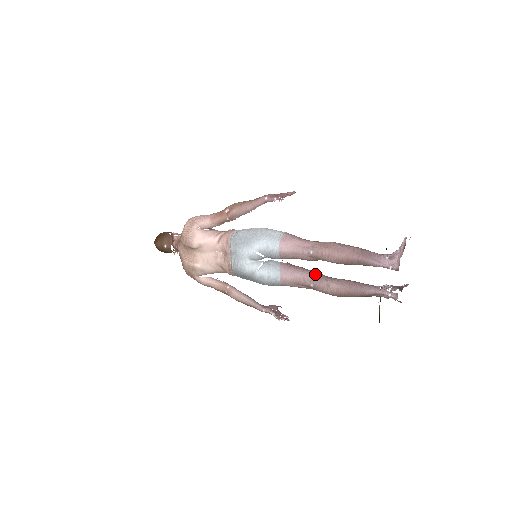
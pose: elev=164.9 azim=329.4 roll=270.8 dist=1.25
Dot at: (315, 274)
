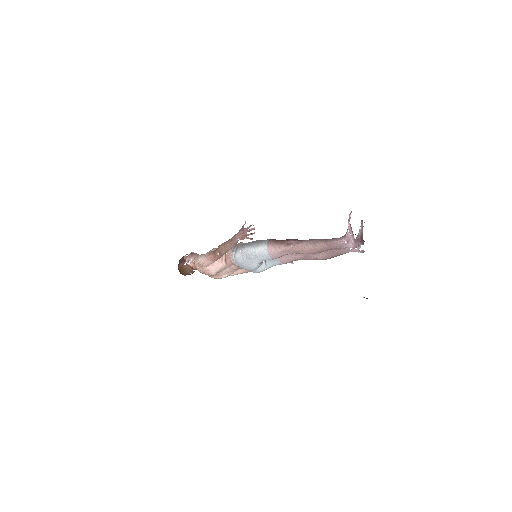
Dot at: (304, 255)
